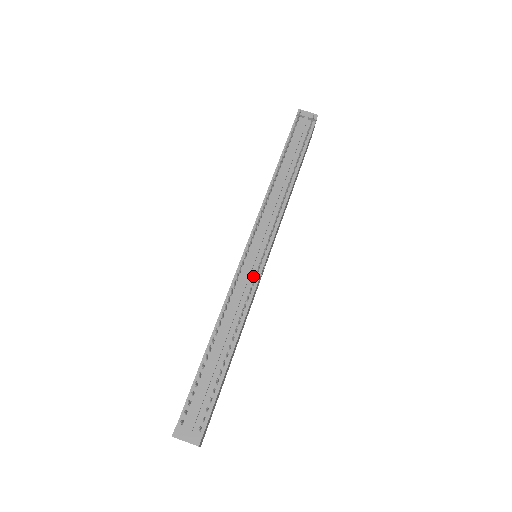
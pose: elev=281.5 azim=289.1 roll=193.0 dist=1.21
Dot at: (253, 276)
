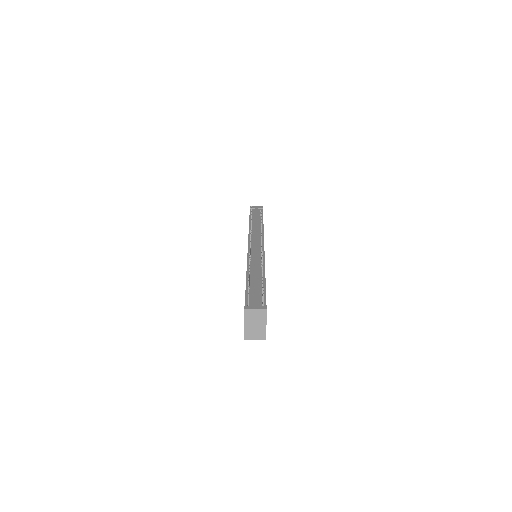
Dot at: (260, 254)
